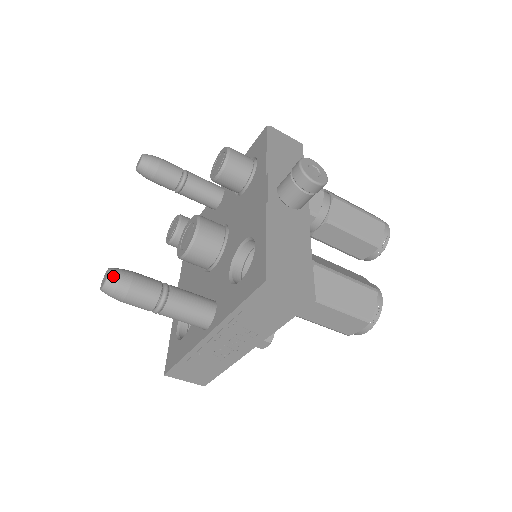
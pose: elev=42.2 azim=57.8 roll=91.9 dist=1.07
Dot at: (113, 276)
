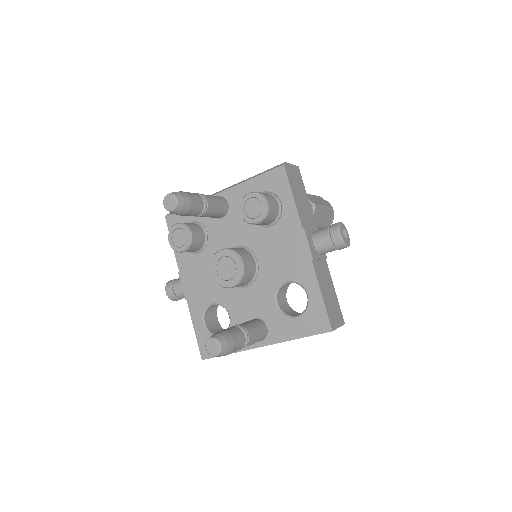
Dot at: (224, 346)
